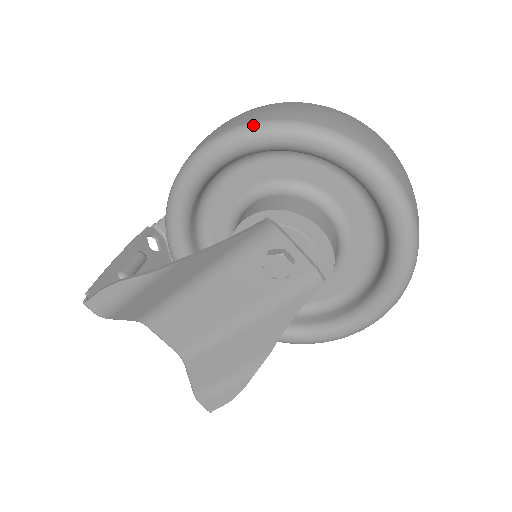
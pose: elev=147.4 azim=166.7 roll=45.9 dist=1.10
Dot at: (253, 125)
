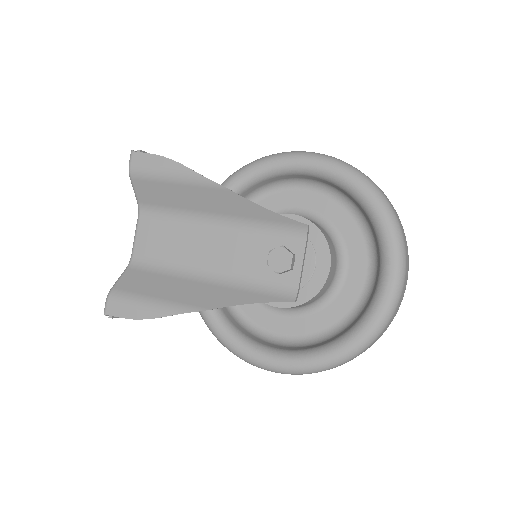
Dot at: (359, 171)
